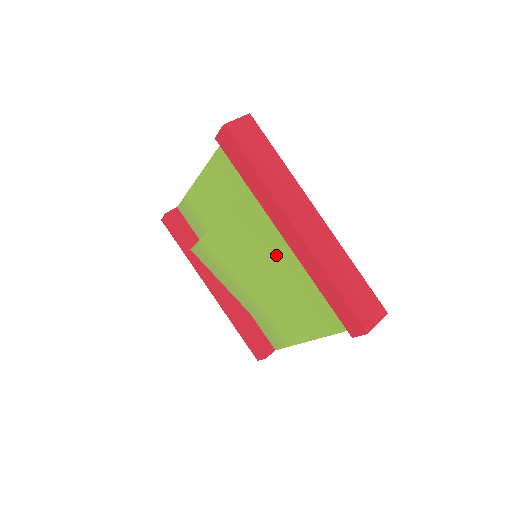
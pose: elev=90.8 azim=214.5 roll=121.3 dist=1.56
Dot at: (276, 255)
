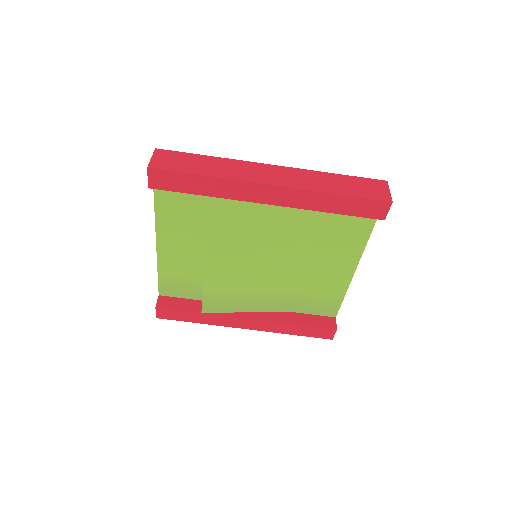
Dot at: (272, 231)
